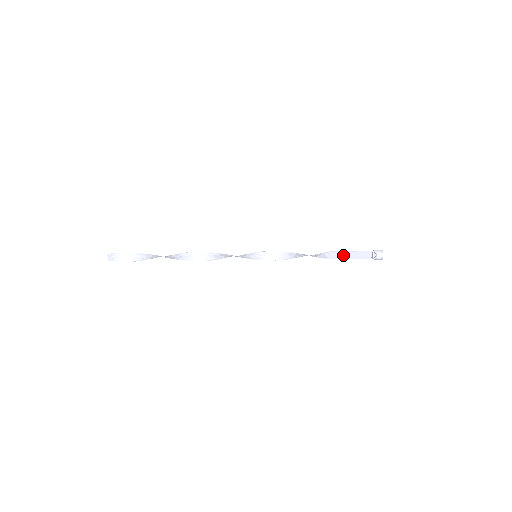
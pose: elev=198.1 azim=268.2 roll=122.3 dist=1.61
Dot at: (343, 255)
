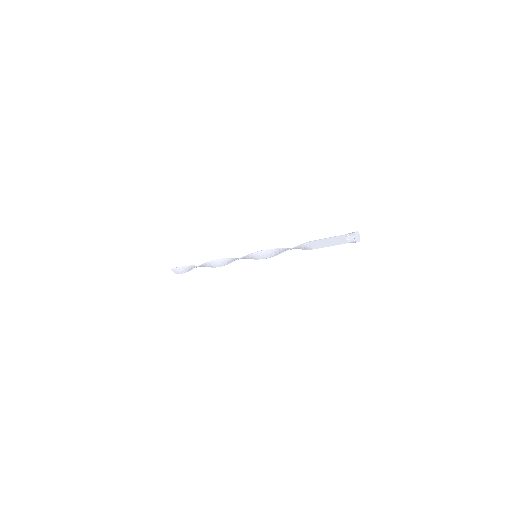
Dot at: (322, 243)
